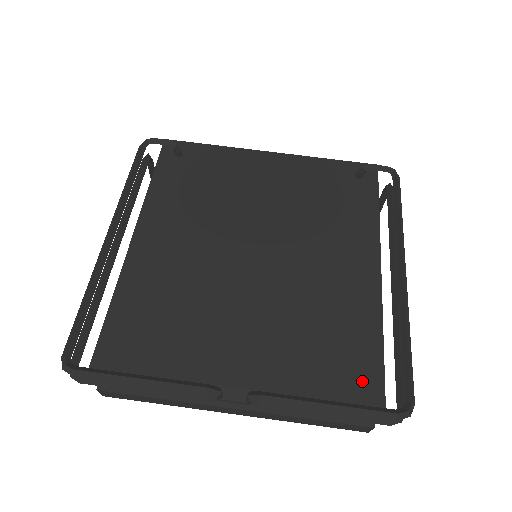
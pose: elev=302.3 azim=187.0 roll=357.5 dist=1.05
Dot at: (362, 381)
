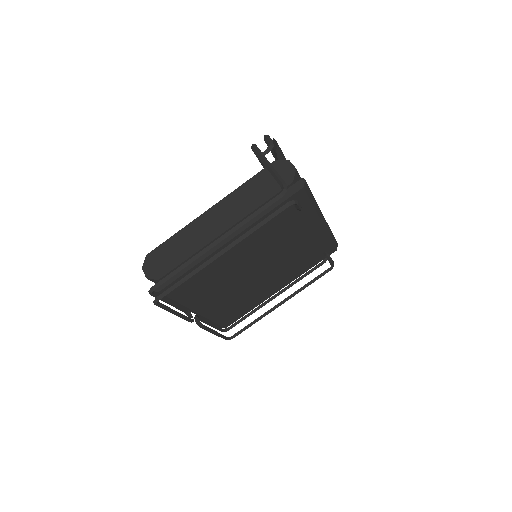
Dot at: (229, 321)
